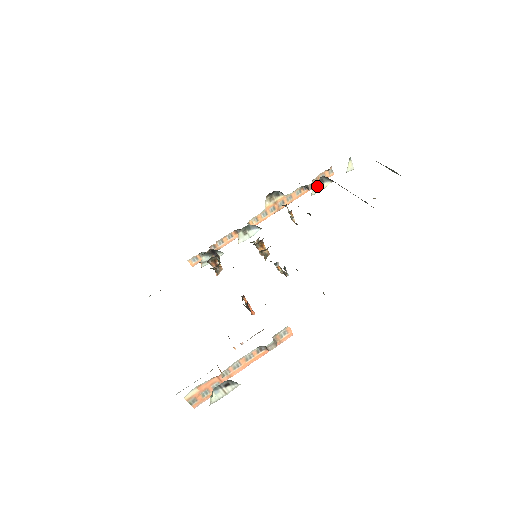
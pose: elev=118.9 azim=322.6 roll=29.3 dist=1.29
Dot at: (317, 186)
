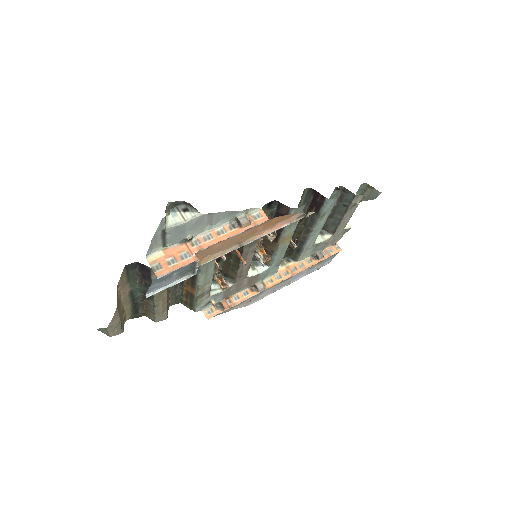
Dot at: (318, 237)
